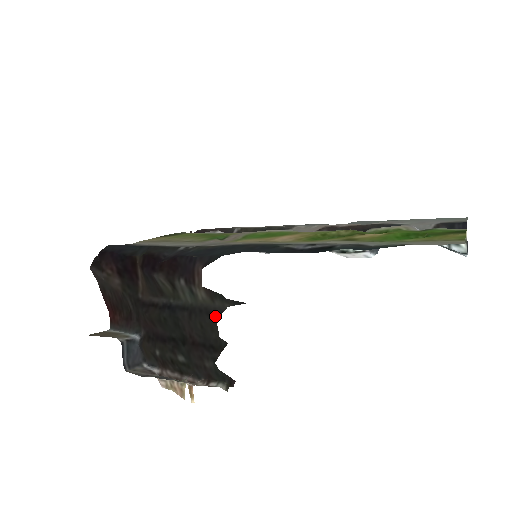
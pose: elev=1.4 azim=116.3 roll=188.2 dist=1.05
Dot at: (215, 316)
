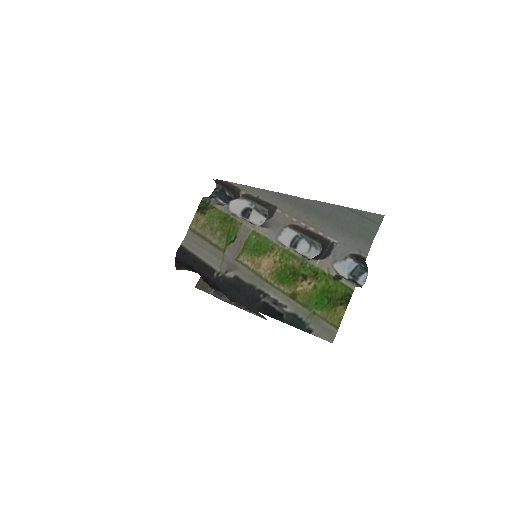
Dot at: occluded
